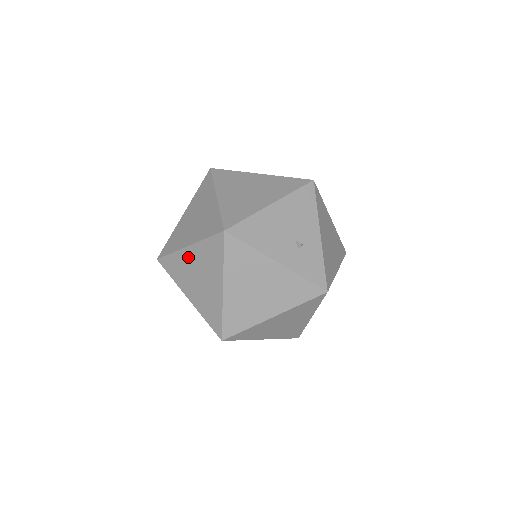
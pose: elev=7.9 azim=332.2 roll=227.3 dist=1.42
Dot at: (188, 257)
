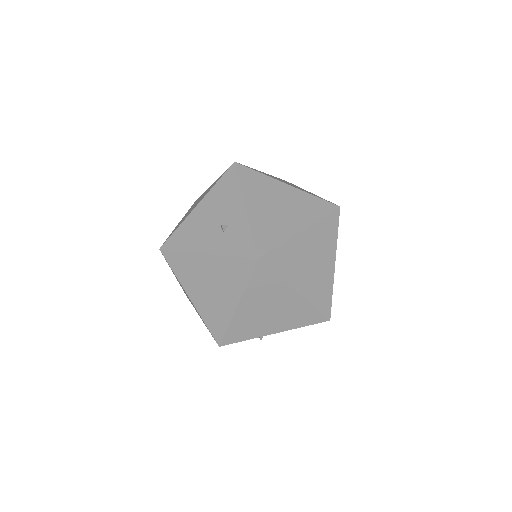
Dot at: occluded
